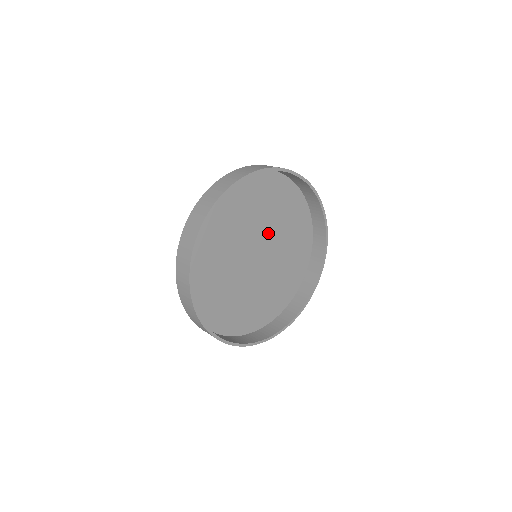
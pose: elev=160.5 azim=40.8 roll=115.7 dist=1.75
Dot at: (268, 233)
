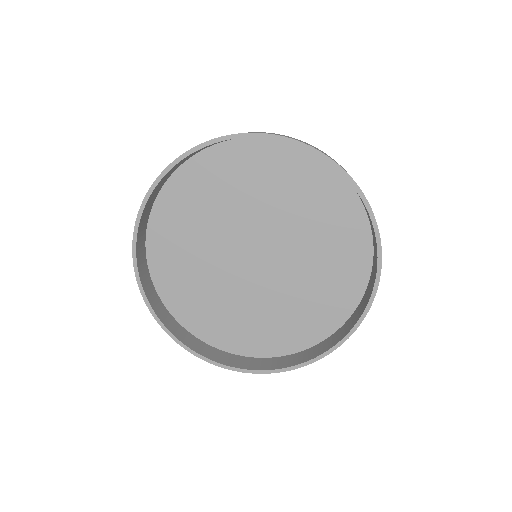
Dot at: (289, 241)
